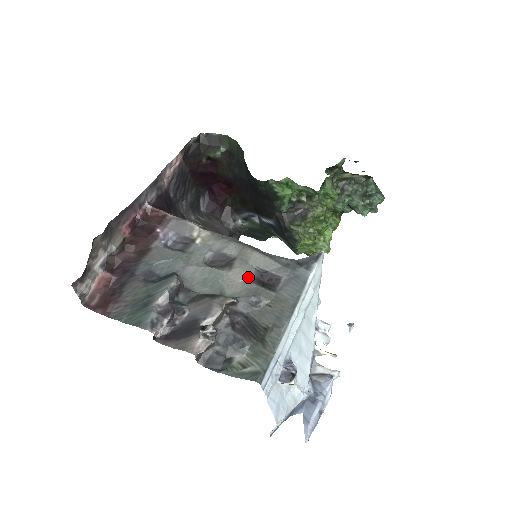
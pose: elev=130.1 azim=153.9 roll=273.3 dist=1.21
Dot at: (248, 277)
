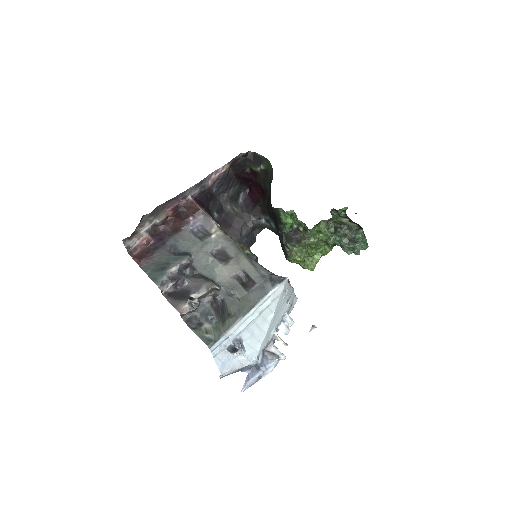
Dot at: (235, 274)
